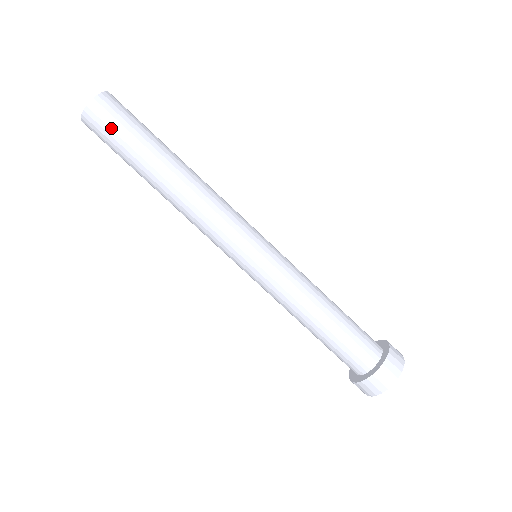
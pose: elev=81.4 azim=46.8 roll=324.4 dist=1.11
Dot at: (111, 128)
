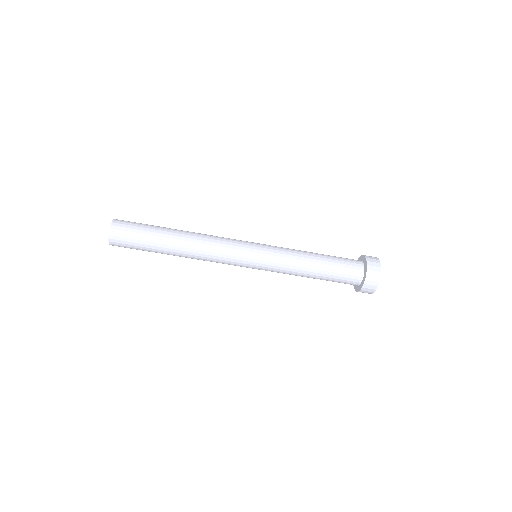
Dot at: (130, 248)
